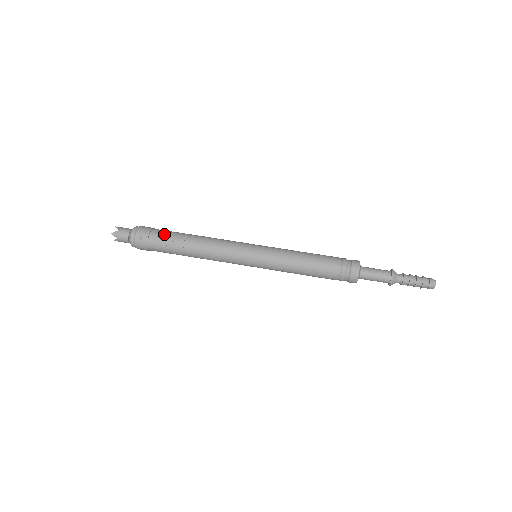
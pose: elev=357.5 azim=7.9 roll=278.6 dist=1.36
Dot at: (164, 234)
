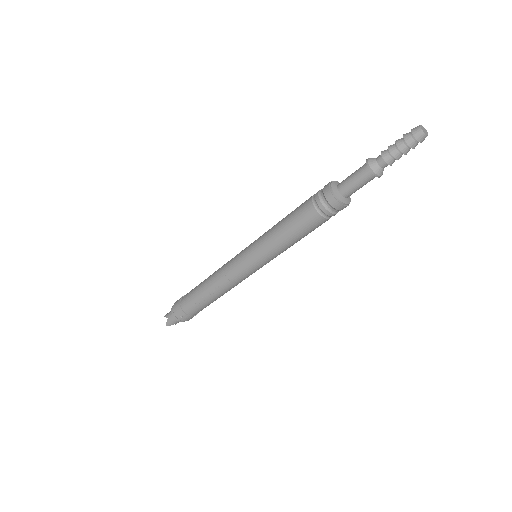
Dot at: (188, 301)
